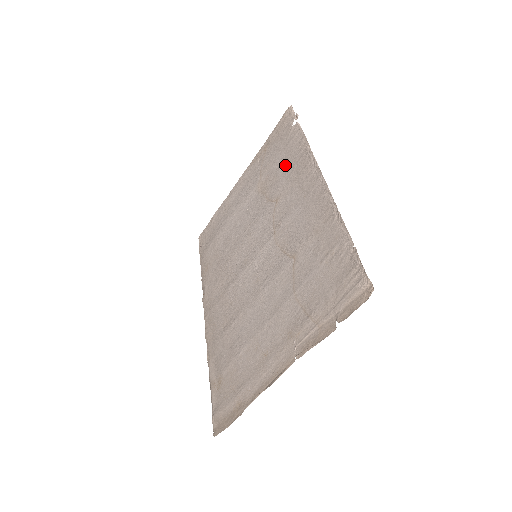
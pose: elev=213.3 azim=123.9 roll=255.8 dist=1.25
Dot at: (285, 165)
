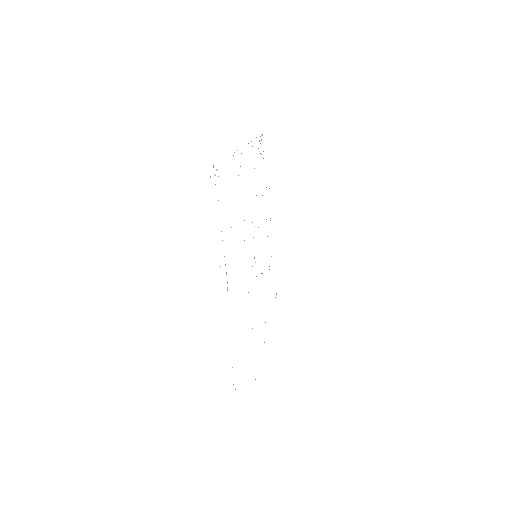
Dot at: occluded
